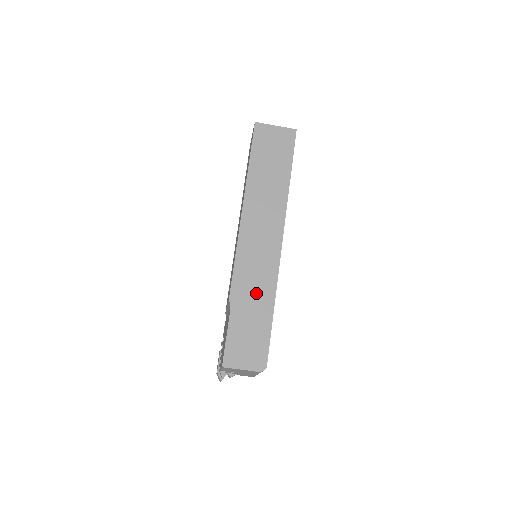
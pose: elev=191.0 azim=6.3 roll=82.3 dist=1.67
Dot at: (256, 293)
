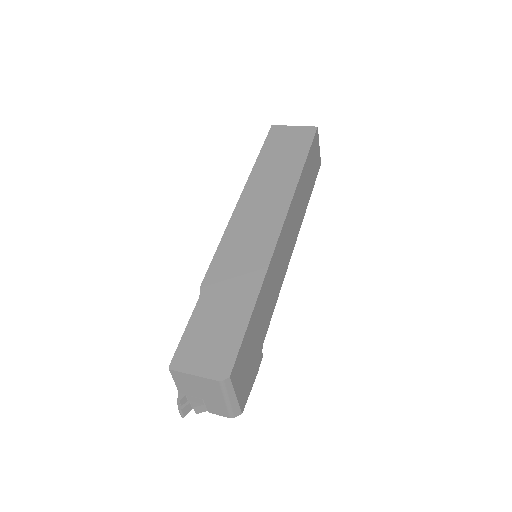
Dot at: (236, 281)
